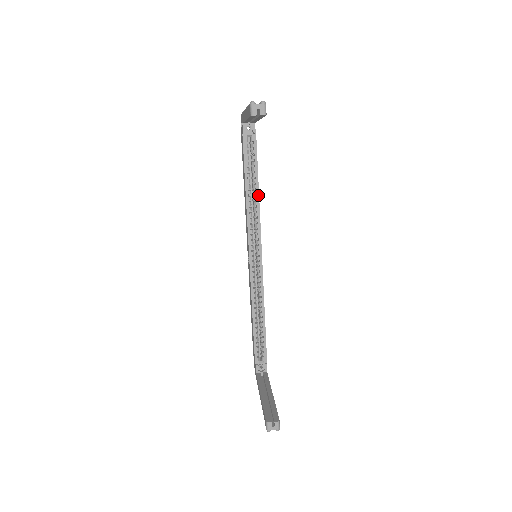
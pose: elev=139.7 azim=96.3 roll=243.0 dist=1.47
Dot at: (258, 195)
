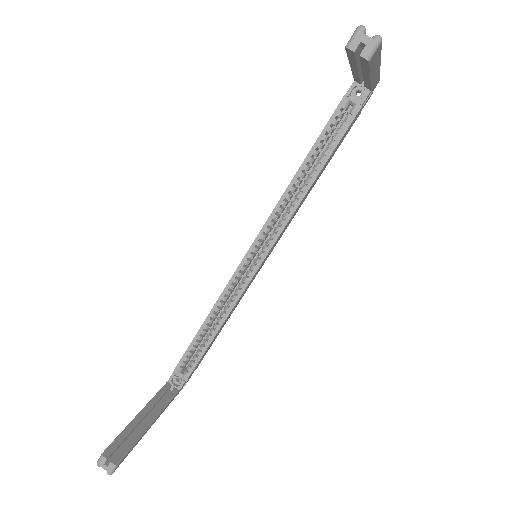
Dot at: (310, 186)
